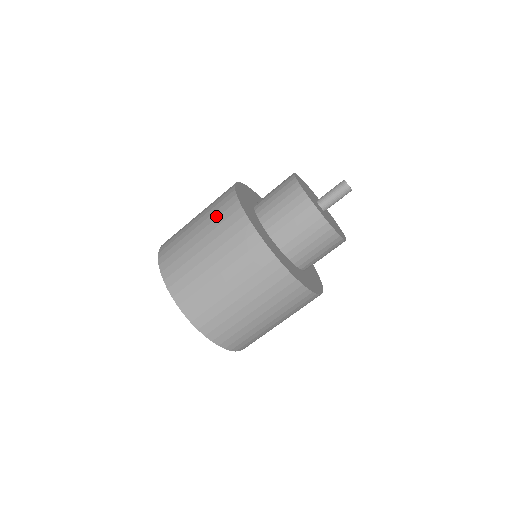
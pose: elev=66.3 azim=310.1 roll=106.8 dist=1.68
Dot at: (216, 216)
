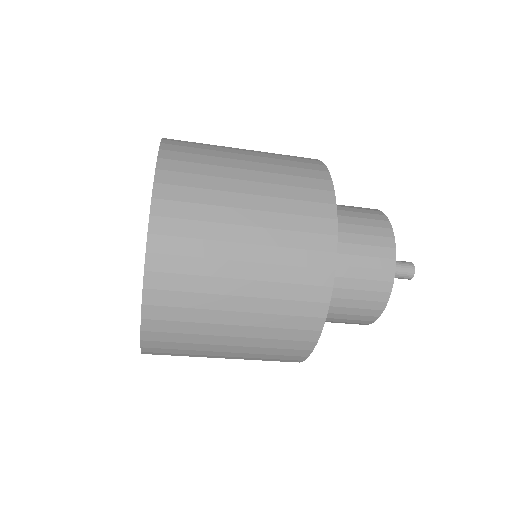
Dot at: (278, 326)
